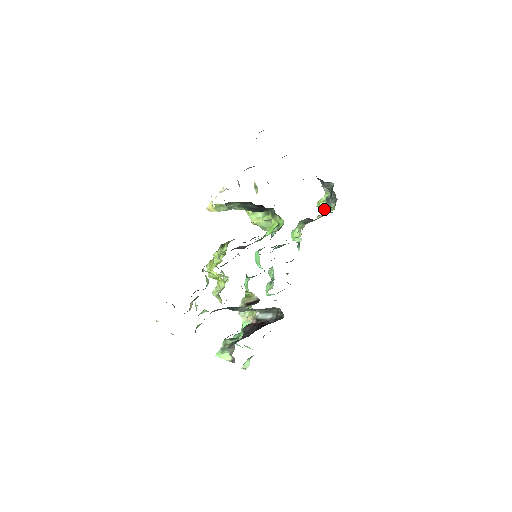
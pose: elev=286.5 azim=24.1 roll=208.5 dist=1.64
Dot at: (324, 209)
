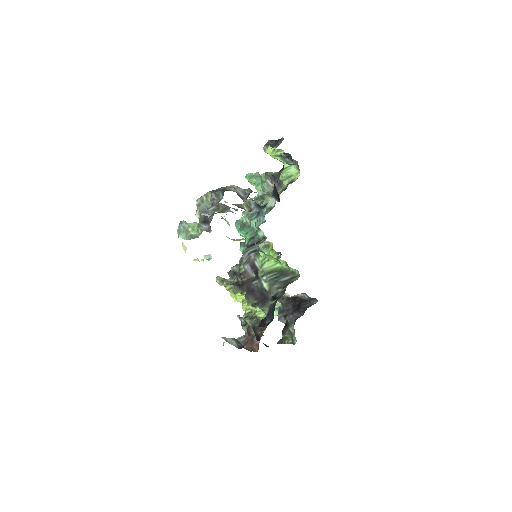
Dot at: occluded
